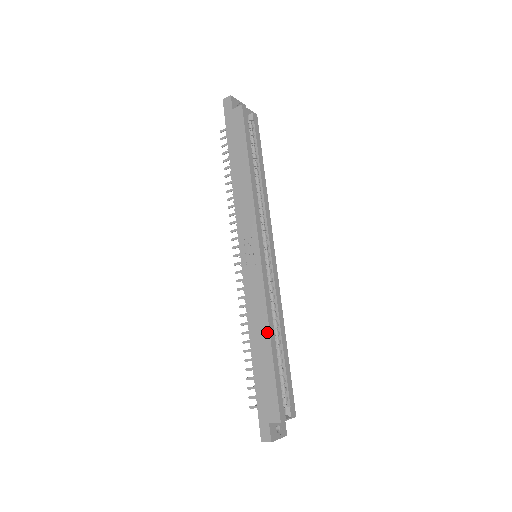
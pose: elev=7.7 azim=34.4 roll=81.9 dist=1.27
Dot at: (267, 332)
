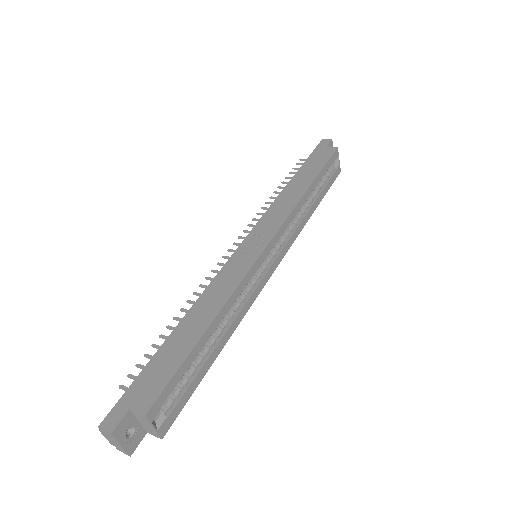
Dot at: (213, 315)
